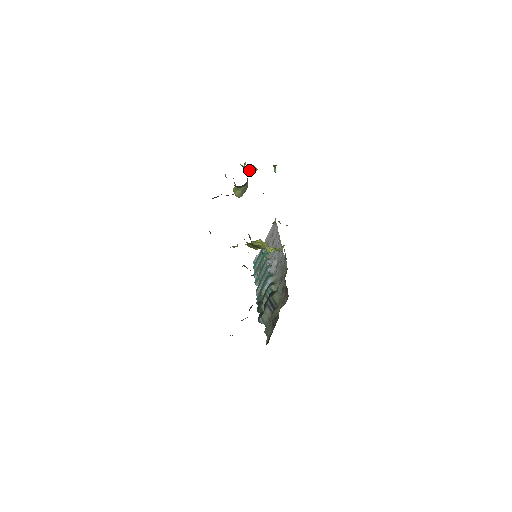
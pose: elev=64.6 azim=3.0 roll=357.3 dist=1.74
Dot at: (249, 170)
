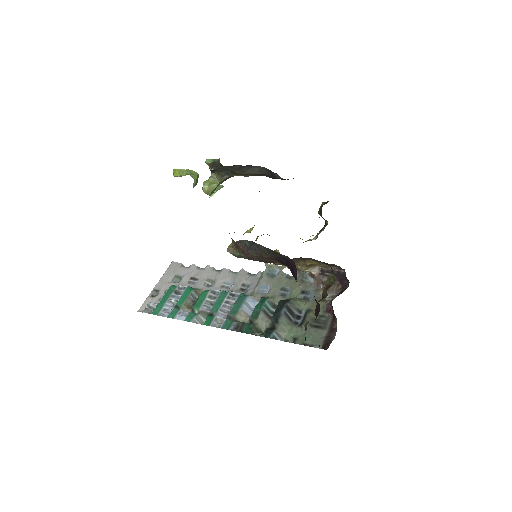
Dot at: (194, 180)
